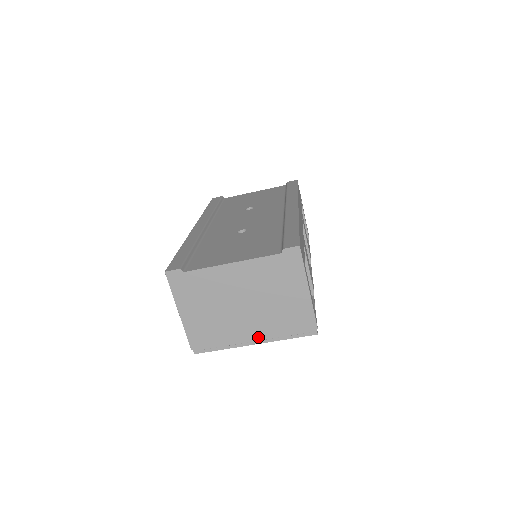
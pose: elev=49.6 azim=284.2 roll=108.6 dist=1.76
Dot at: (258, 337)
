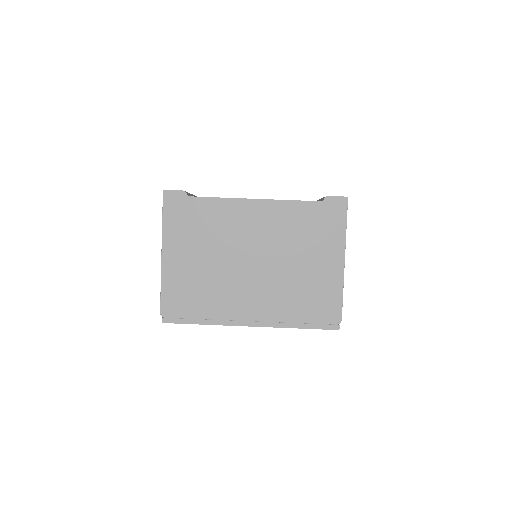
Dot at: (259, 316)
